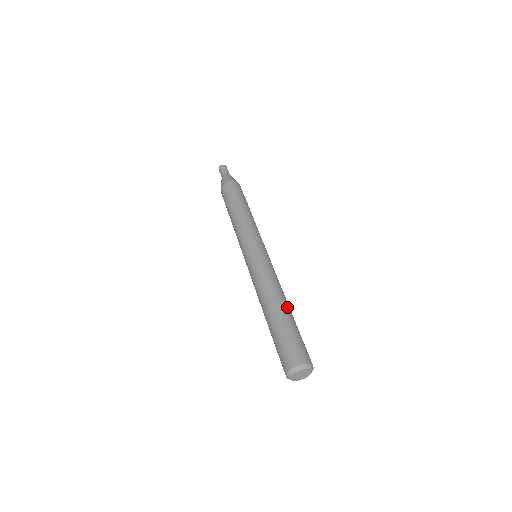
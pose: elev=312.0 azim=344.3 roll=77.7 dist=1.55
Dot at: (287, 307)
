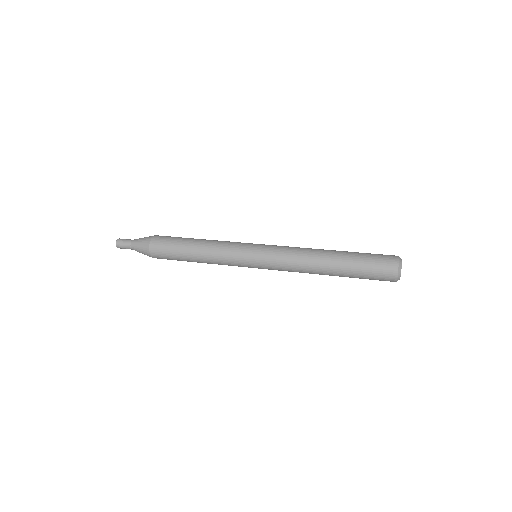
Dot at: occluded
